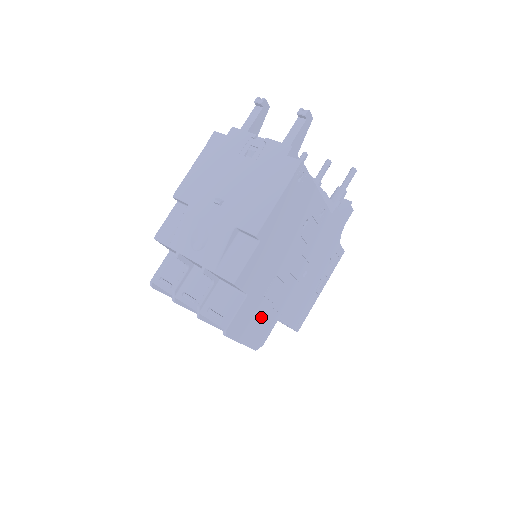
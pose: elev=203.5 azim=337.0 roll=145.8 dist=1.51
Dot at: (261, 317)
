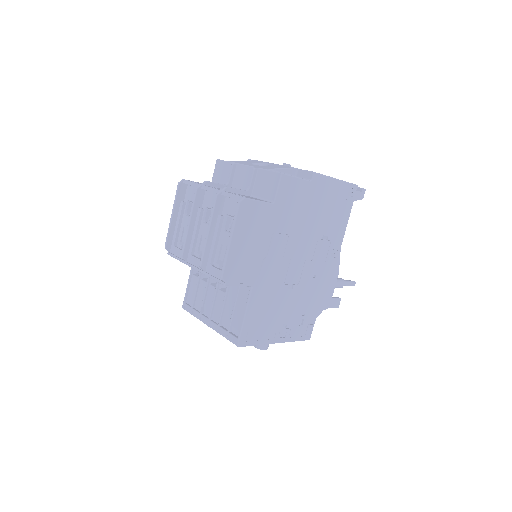
Dot at: (254, 250)
